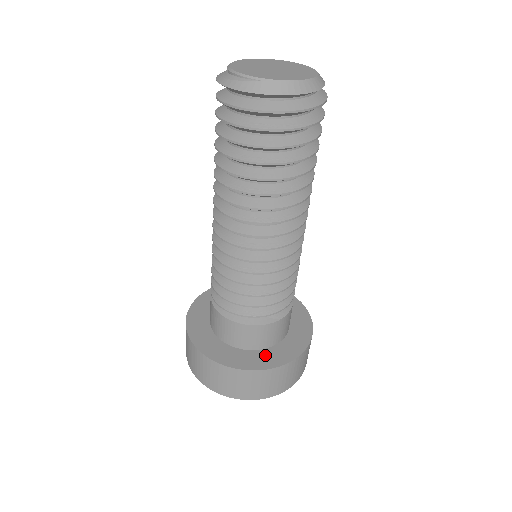
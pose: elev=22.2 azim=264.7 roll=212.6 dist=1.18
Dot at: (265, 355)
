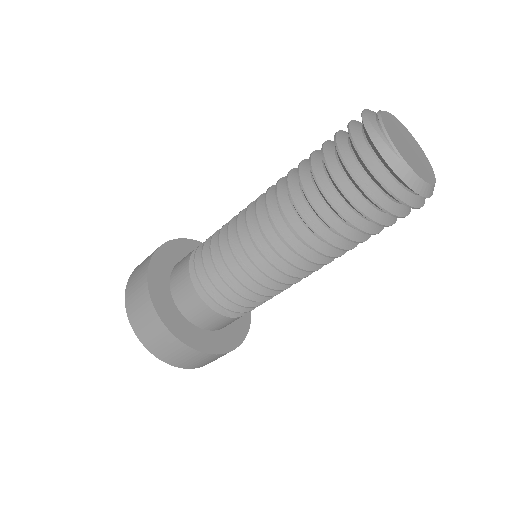
Dot at: (196, 333)
